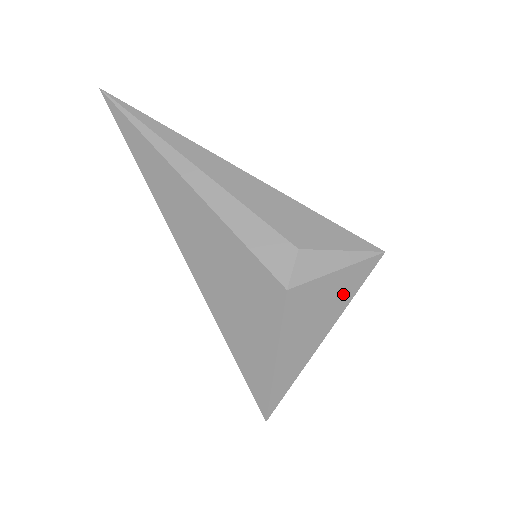
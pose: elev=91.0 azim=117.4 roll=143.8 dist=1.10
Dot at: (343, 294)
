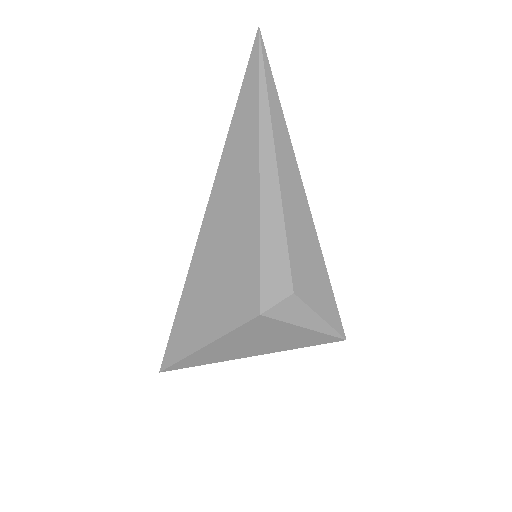
Dot at: (293, 342)
